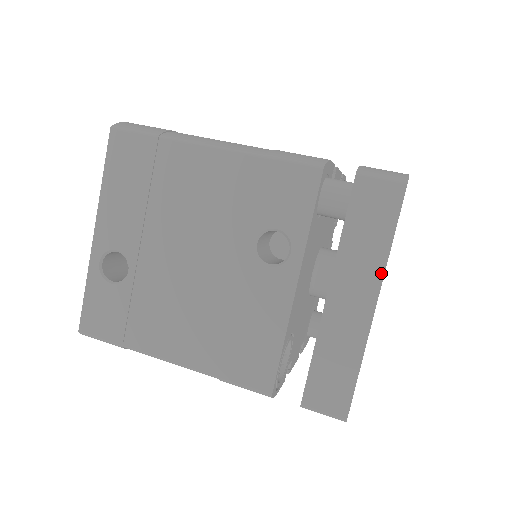
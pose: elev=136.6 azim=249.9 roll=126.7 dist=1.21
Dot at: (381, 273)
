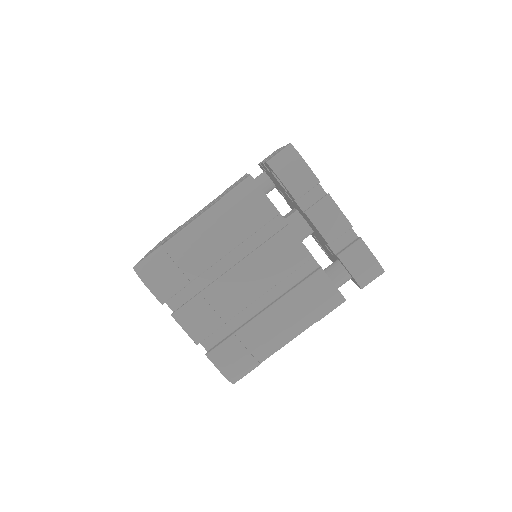
Dot at: occluded
